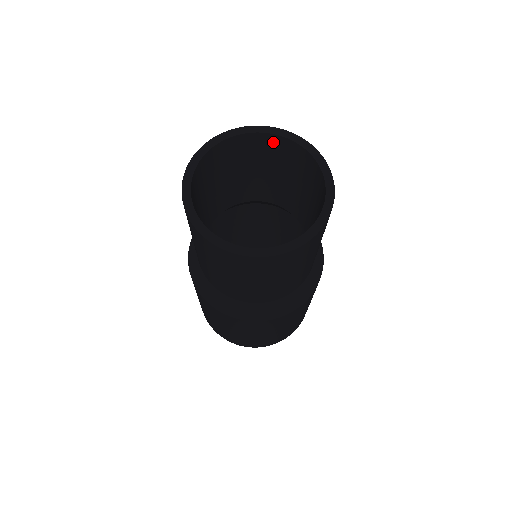
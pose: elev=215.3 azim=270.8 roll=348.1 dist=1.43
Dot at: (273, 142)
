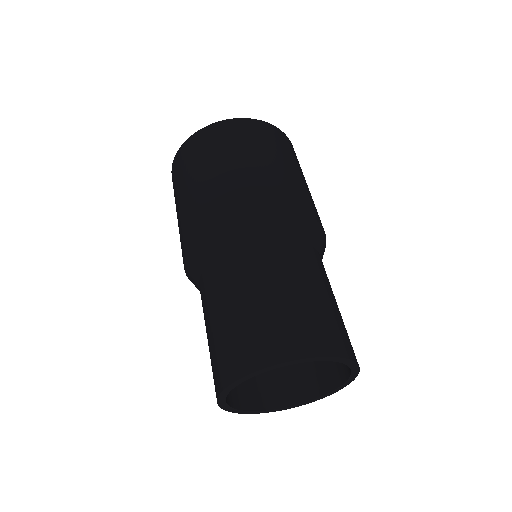
Dot at: occluded
